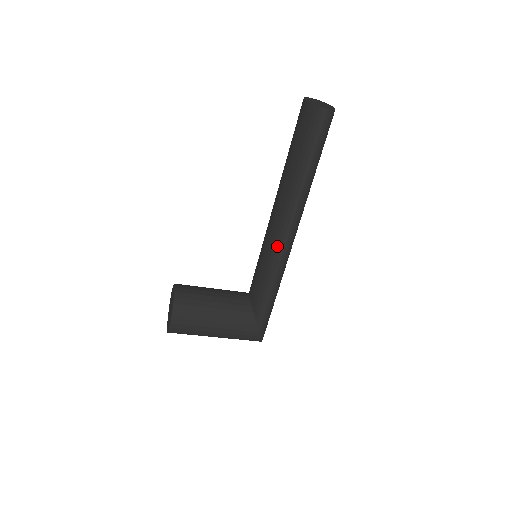
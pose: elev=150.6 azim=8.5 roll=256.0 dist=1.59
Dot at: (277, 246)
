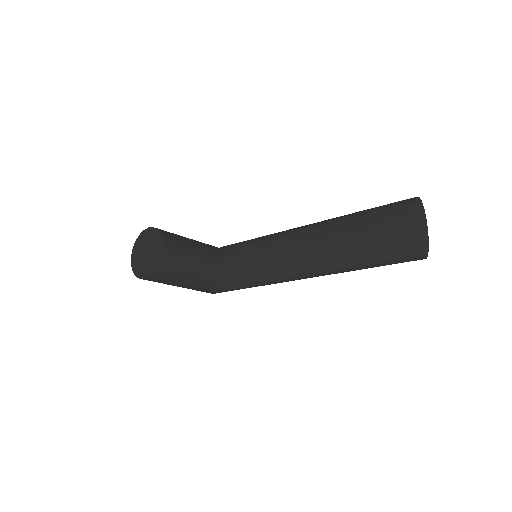
Dot at: (284, 276)
